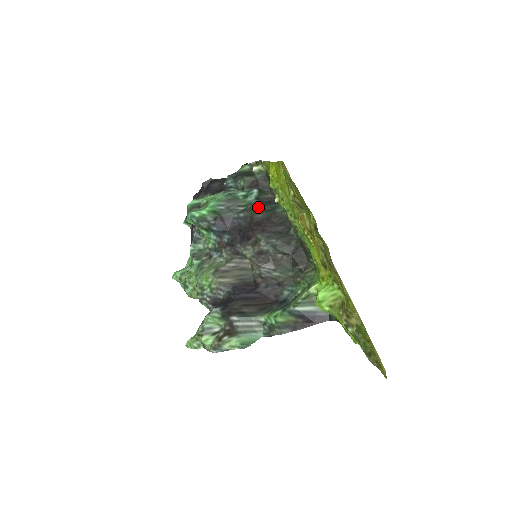
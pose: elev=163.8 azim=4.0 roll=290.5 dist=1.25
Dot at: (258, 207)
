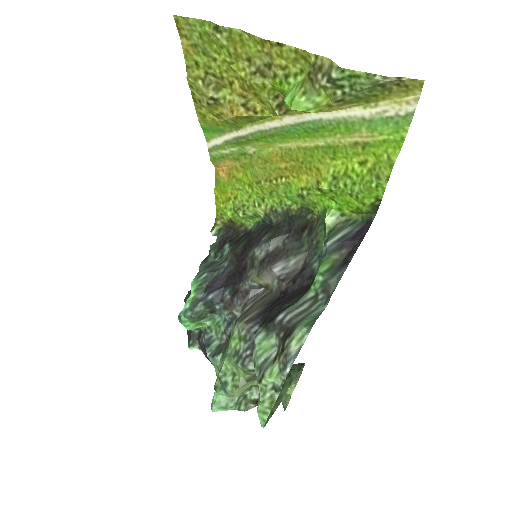
Dot at: (235, 245)
